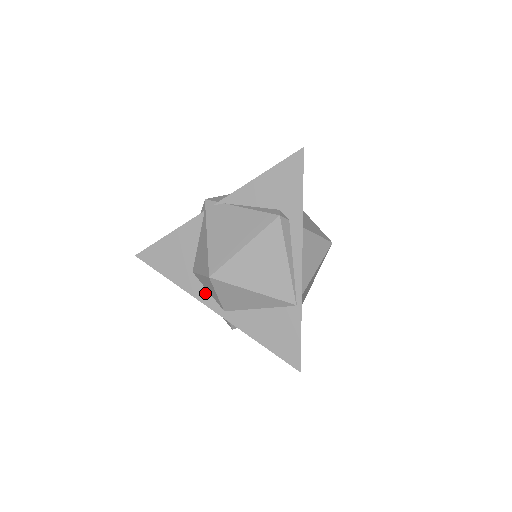
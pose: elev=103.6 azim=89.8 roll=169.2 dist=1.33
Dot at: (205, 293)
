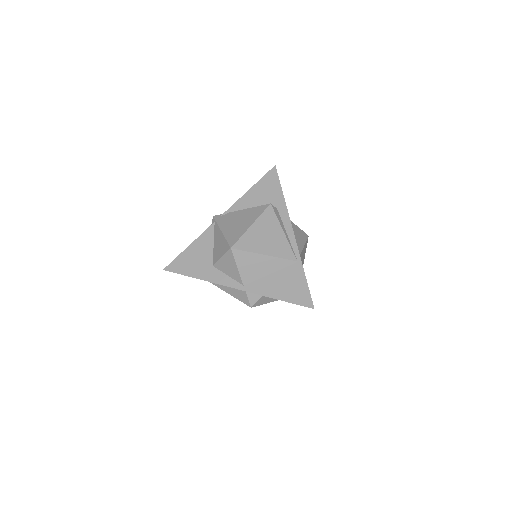
Dot at: (225, 278)
